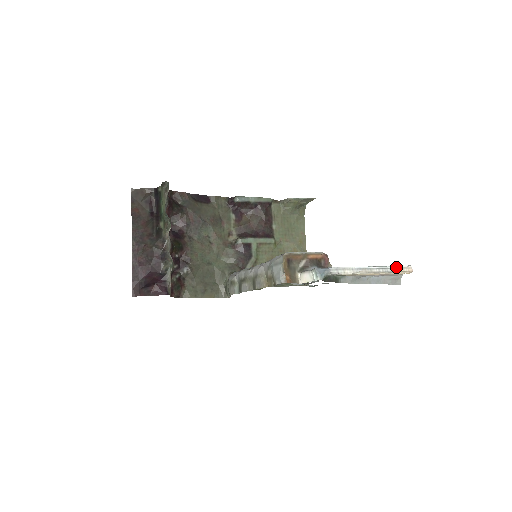
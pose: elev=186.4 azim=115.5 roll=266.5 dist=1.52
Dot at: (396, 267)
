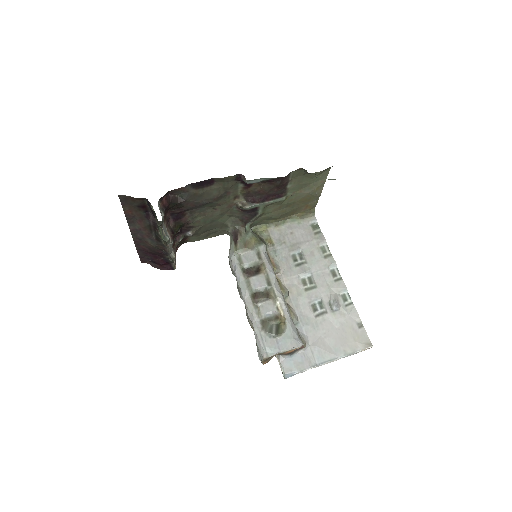
Dot at: (357, 352)
